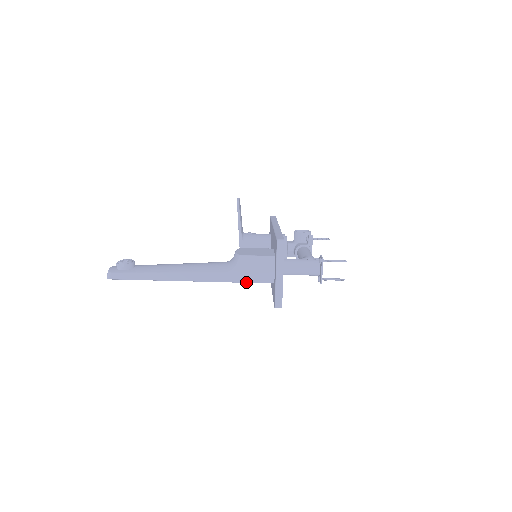
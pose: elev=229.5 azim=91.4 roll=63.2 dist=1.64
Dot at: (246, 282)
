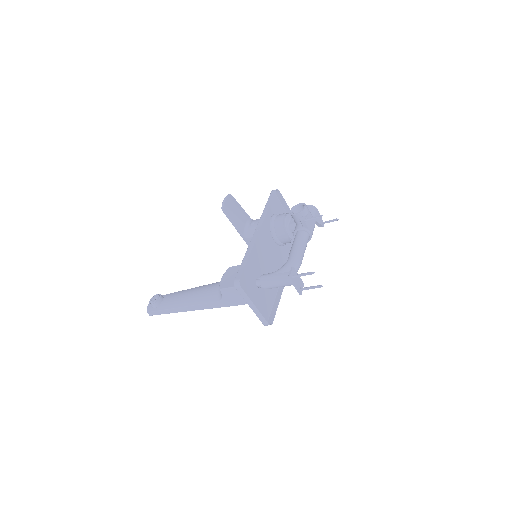
Dot at: occluded
